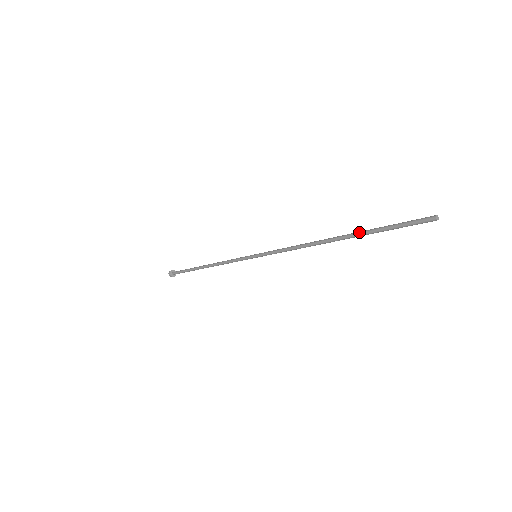
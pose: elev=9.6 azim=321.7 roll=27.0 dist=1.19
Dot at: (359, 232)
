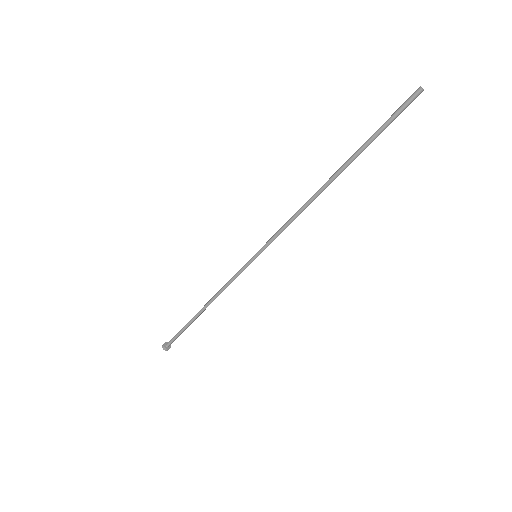
Dot at: (354, 153)
